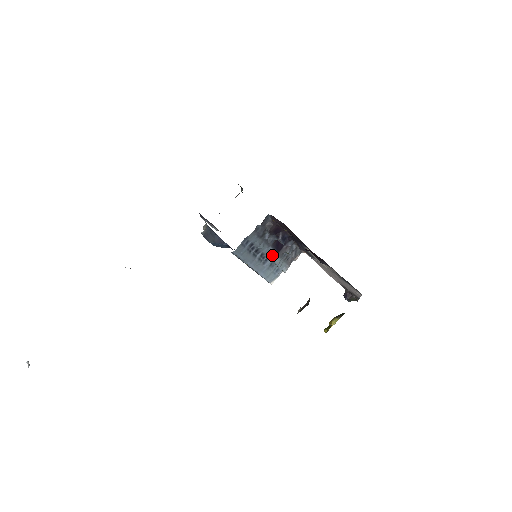
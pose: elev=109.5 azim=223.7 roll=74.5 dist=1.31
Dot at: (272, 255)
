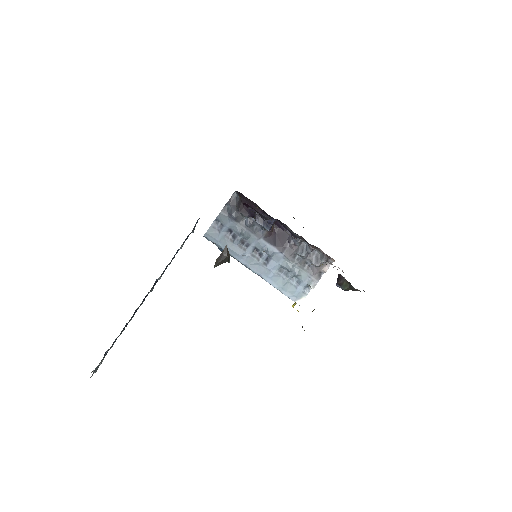
Dot at: (272, 253)
